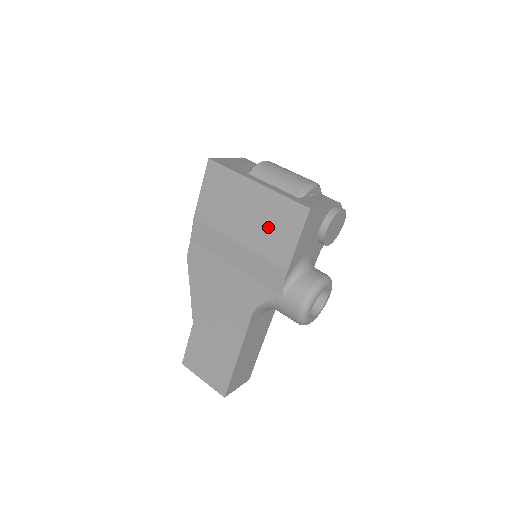
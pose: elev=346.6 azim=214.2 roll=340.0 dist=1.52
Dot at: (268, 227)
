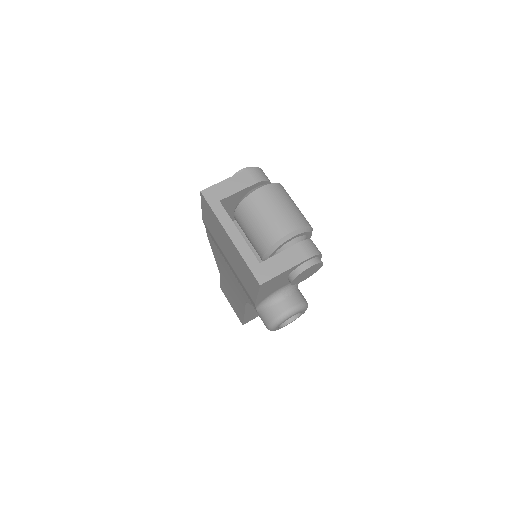
Dot at: (241, 270)
